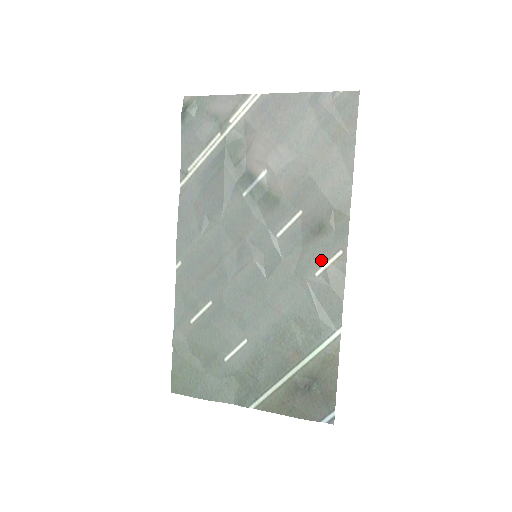
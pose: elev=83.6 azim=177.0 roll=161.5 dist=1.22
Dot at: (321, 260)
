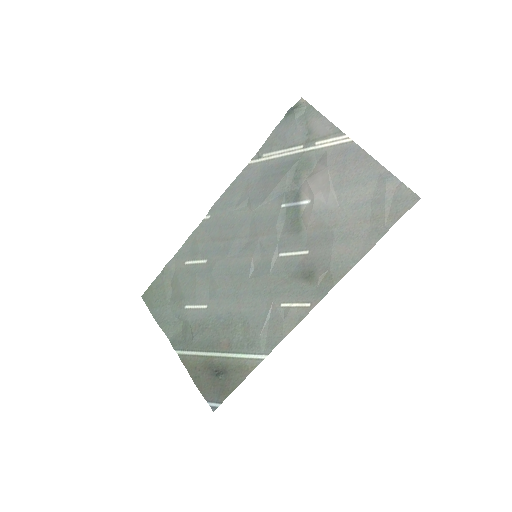
Dot at: (292, 298)
